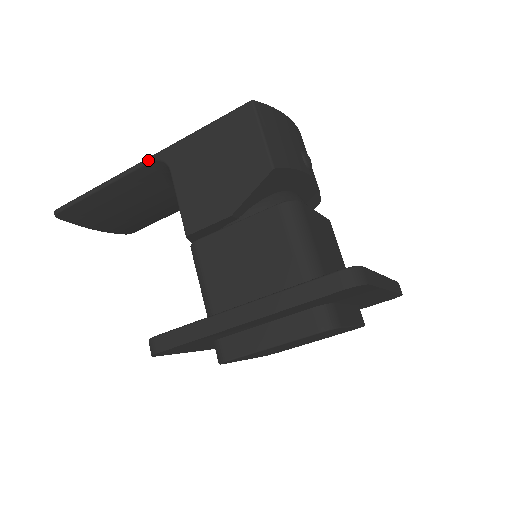
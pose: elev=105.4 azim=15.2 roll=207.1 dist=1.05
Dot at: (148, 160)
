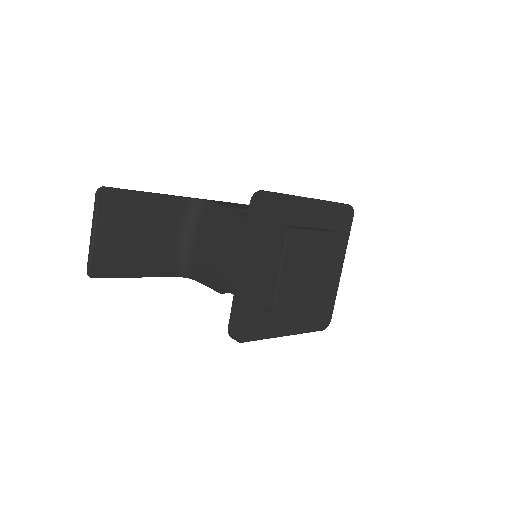
Dot at: (187, 197)
